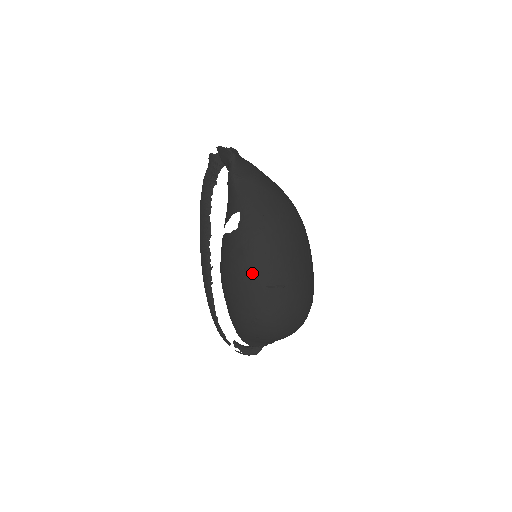
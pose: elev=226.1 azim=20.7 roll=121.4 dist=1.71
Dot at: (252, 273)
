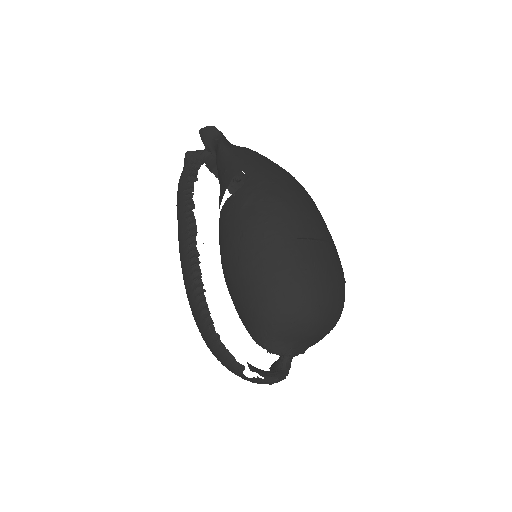
Dot at: (275, 224)
